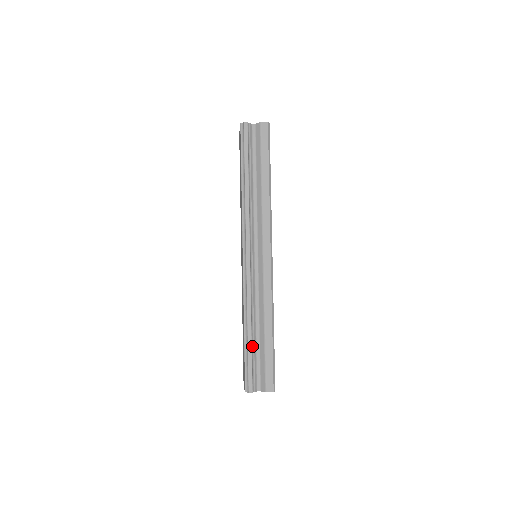
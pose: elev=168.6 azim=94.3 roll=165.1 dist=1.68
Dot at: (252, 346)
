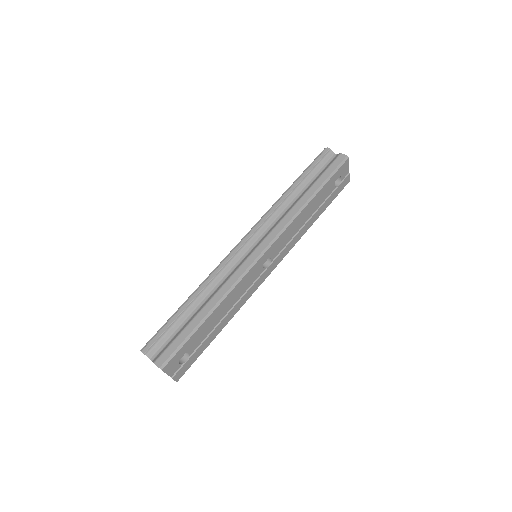
Dot at: (181, 315)
